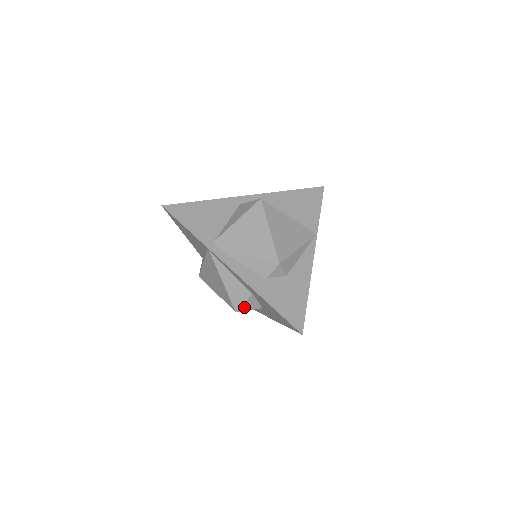
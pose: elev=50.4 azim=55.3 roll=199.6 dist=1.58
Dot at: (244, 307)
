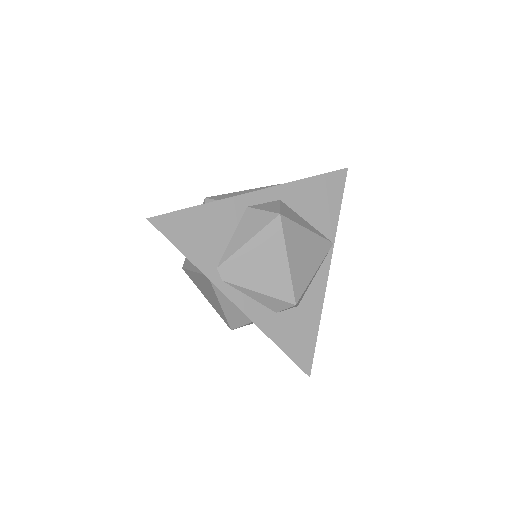
Dot at: (242, 326)
